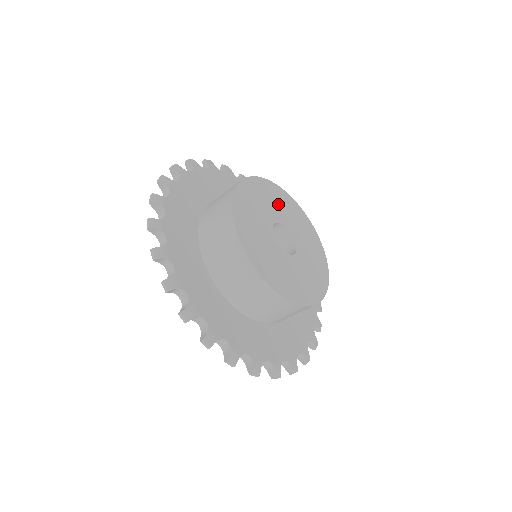
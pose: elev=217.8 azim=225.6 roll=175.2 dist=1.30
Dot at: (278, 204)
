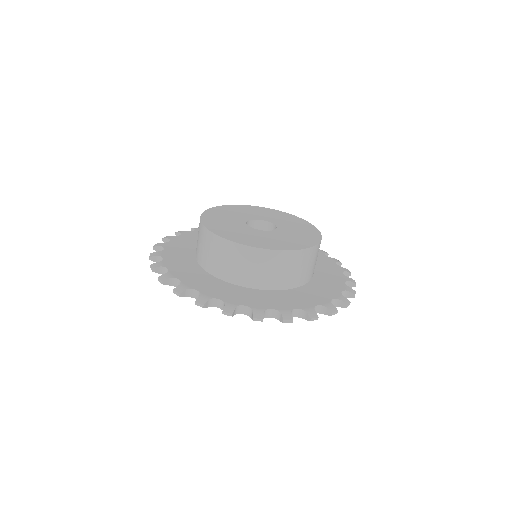
Dot at: (241, 212)
